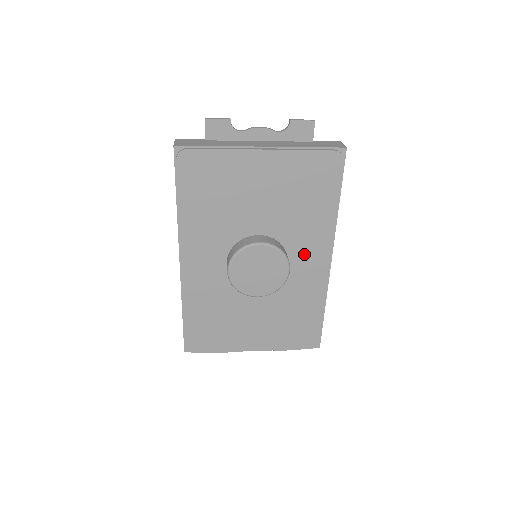
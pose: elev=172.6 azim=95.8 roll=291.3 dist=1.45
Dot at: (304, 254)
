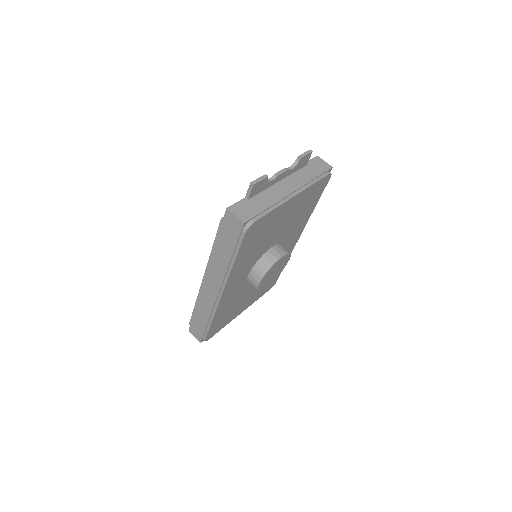
Dot at: (289, 241)
